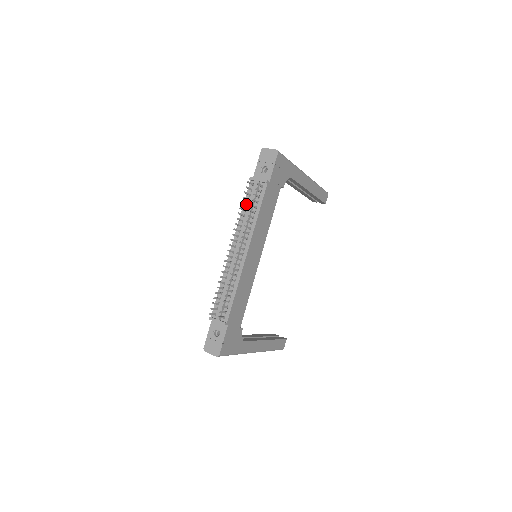
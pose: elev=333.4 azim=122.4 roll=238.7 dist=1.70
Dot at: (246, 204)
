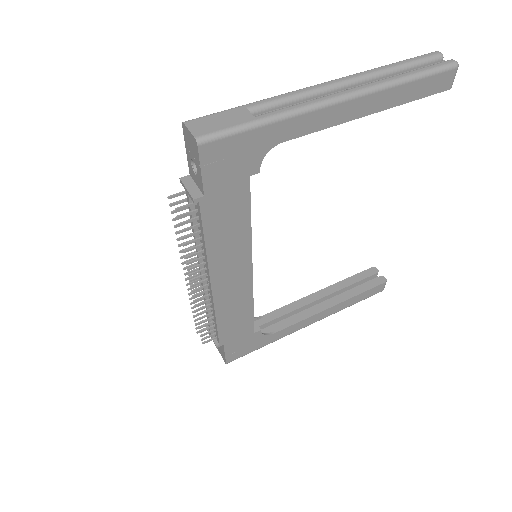
Dot at: occluded
